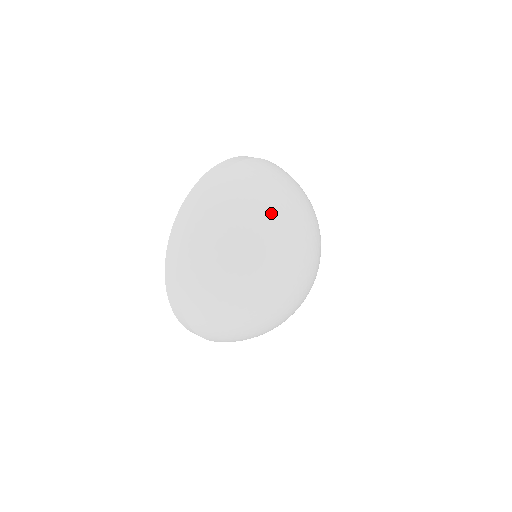
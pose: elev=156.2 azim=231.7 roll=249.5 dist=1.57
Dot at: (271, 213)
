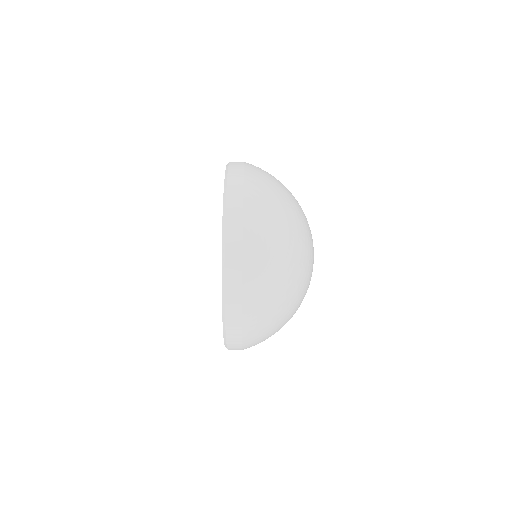
Dot at: occluded
